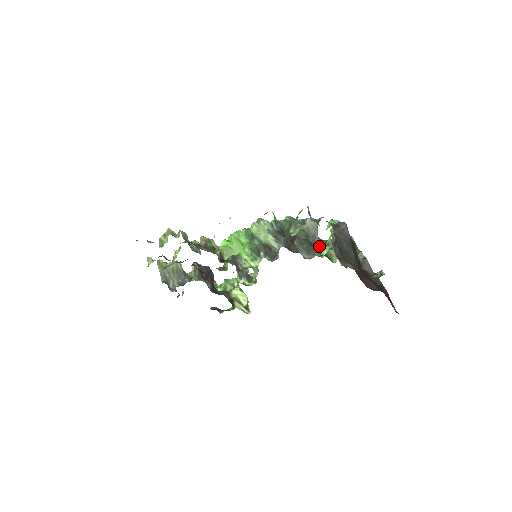
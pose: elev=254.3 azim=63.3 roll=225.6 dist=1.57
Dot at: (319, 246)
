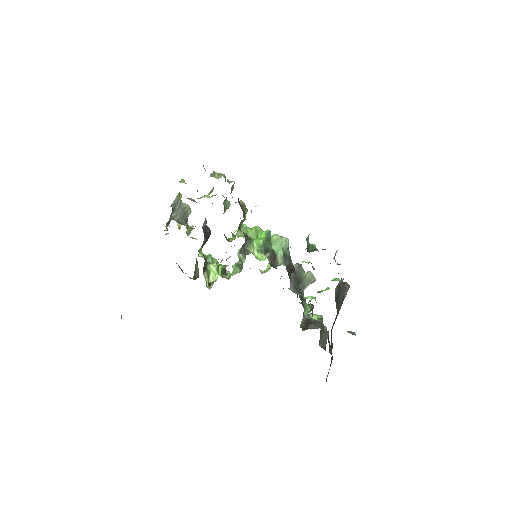
Dot at: occluded
